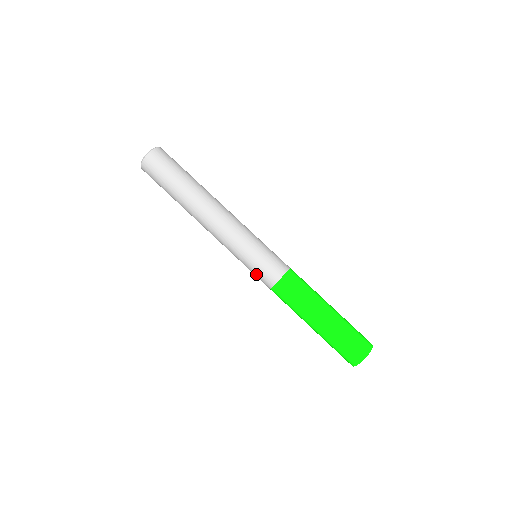
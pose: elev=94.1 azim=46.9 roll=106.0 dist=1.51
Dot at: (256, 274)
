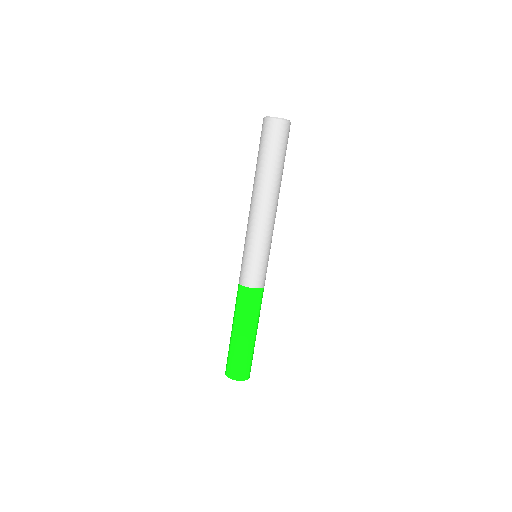
Dot at: (242, 266)
